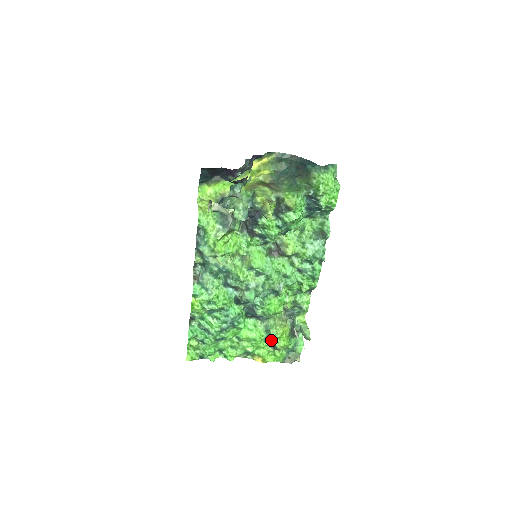
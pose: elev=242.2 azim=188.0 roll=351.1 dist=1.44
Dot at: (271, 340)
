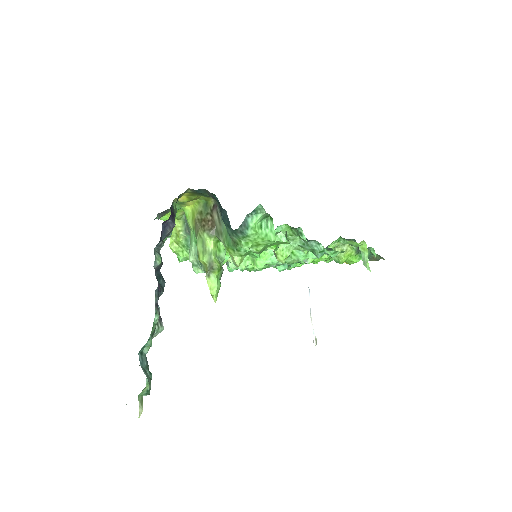
Dot at: occluded
